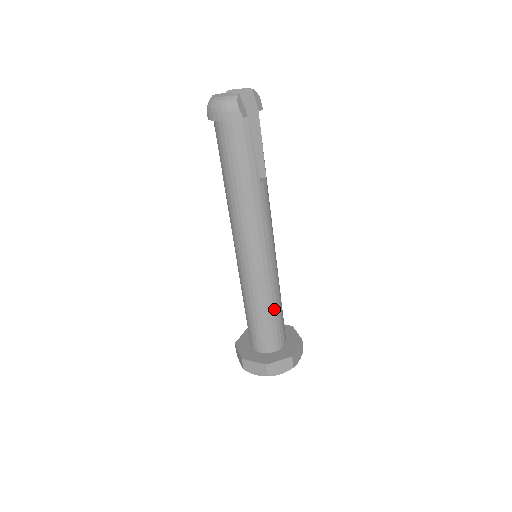
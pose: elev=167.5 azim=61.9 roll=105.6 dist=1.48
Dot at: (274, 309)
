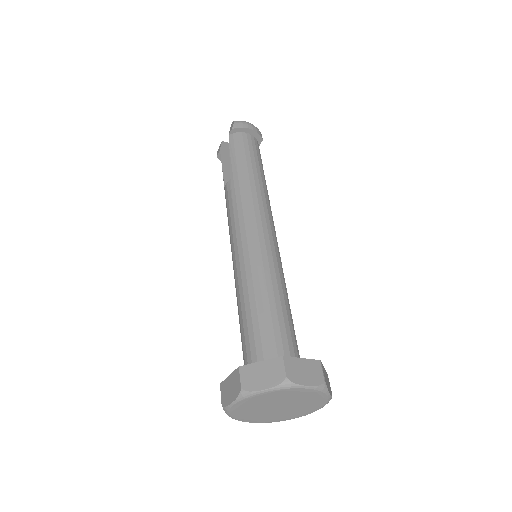
Dot at: occluded
